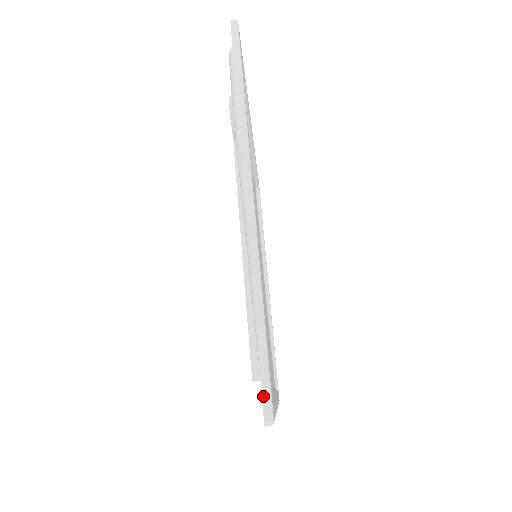
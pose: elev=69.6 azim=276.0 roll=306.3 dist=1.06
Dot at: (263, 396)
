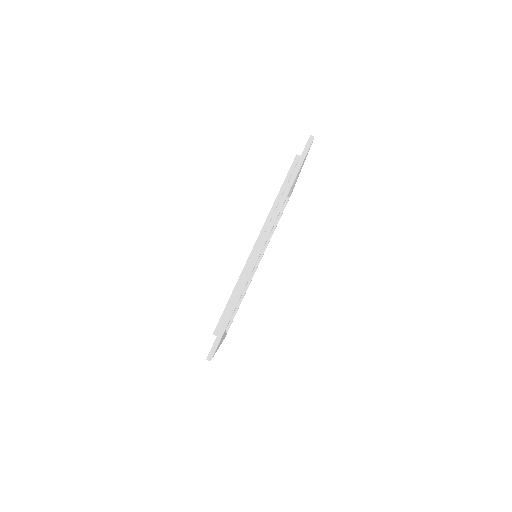
Dot at: occluded
